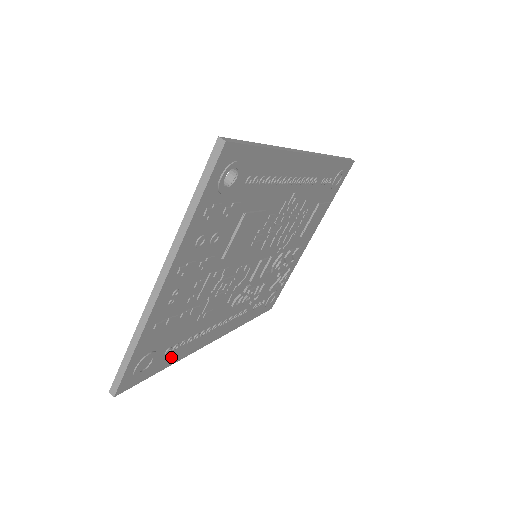
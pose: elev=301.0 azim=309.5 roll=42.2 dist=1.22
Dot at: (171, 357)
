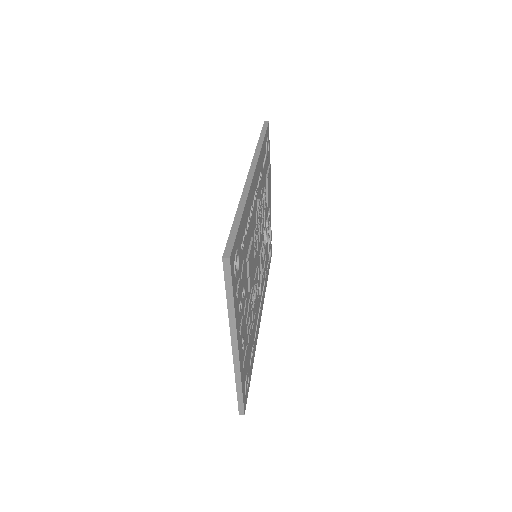
Dot at: (252, 361)
